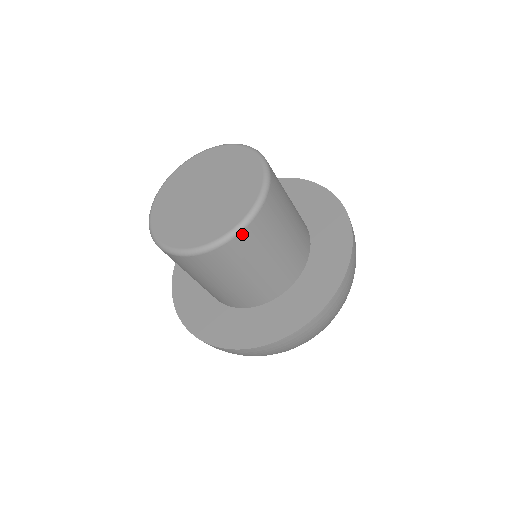
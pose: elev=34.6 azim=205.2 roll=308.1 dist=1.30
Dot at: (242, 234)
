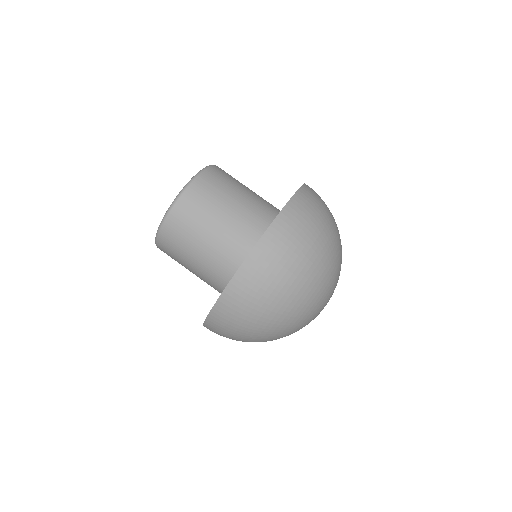
Dot at: (209, 170)
